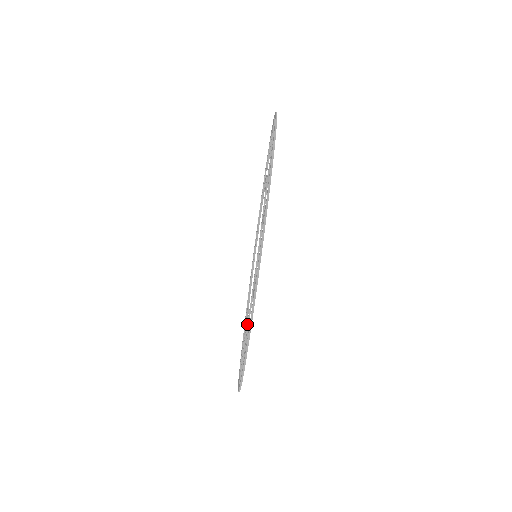
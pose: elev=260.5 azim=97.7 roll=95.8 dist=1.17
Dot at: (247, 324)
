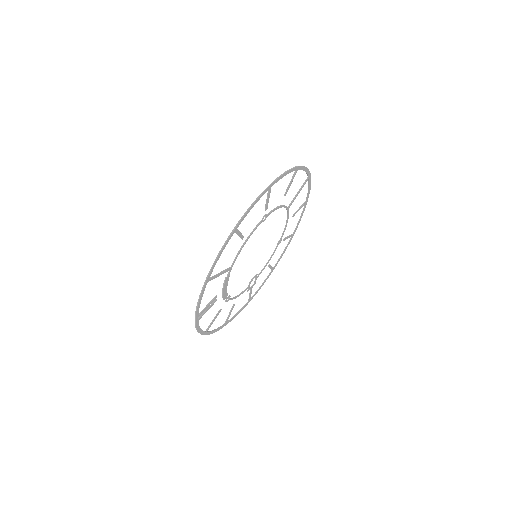
Dot at: (237, 255)
